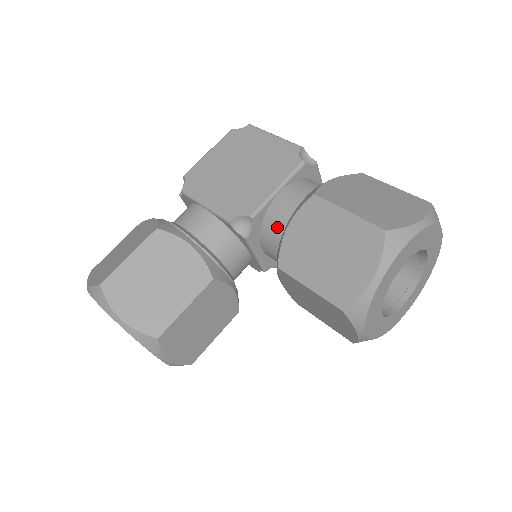
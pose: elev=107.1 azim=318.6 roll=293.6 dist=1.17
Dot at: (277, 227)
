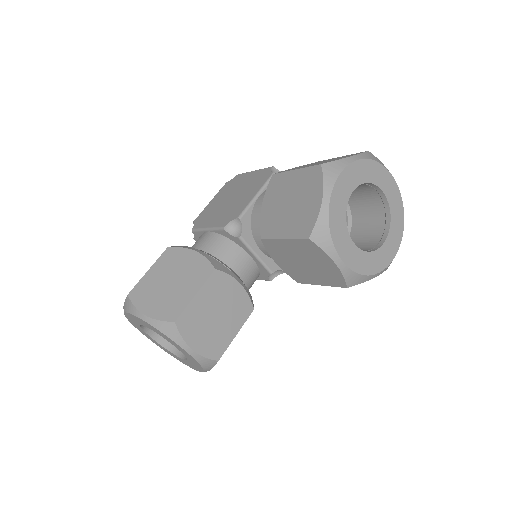
Dot at: occluded
